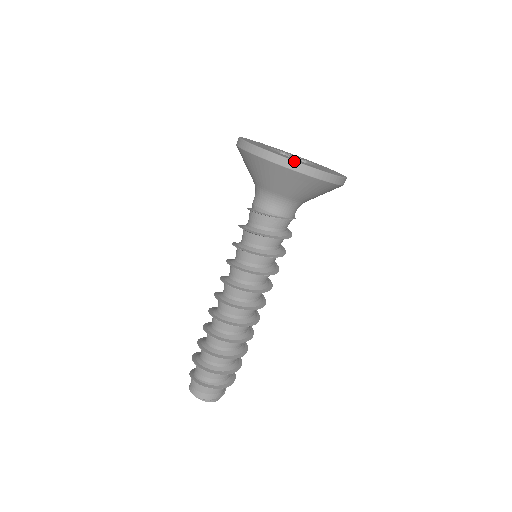
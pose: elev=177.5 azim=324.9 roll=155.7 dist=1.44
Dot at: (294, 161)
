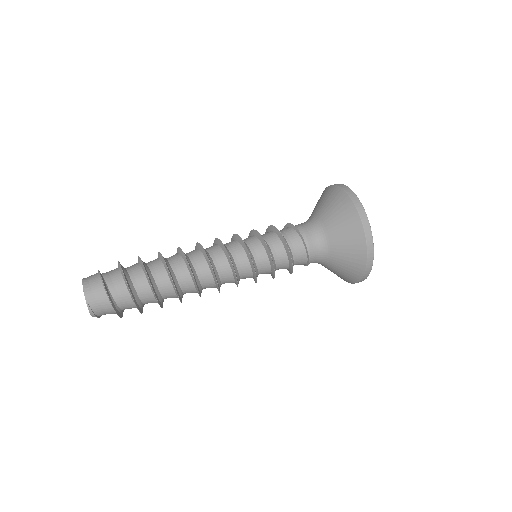
Dot at: occluded
